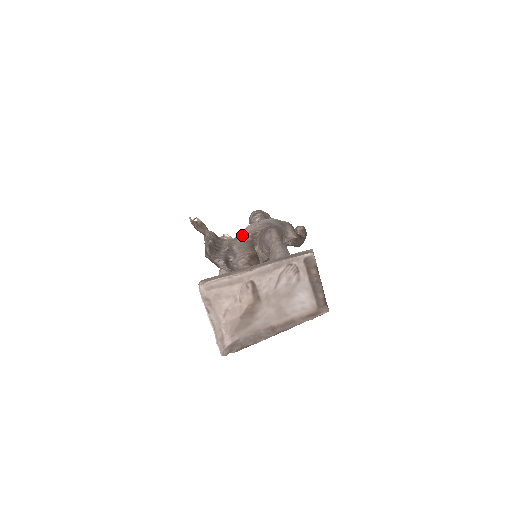
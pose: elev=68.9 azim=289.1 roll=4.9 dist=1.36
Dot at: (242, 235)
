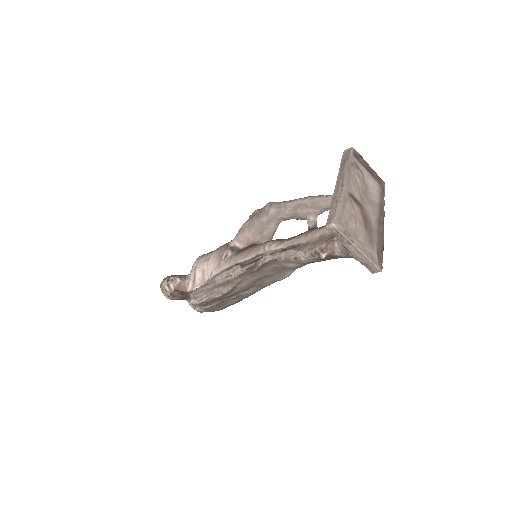
Dot at: (216, 267)
